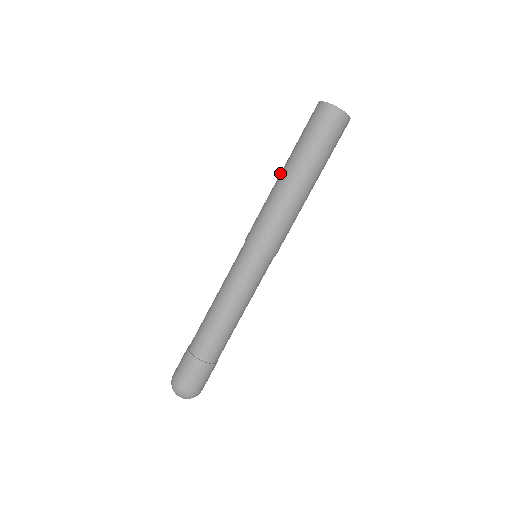
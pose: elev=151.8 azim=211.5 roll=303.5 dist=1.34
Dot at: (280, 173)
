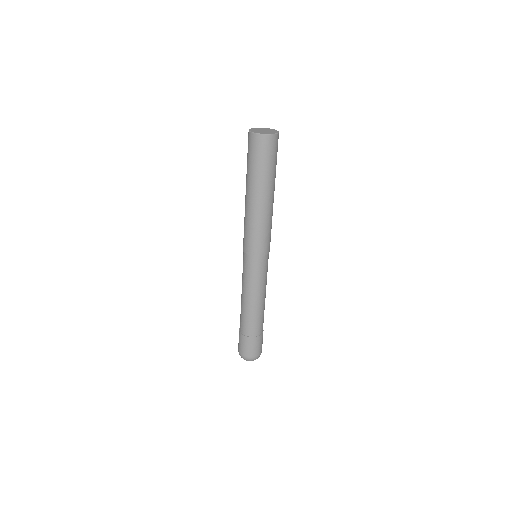
Dot at: (249, 198)
